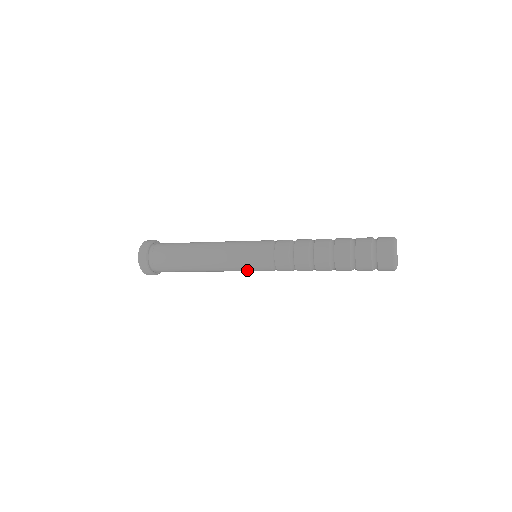
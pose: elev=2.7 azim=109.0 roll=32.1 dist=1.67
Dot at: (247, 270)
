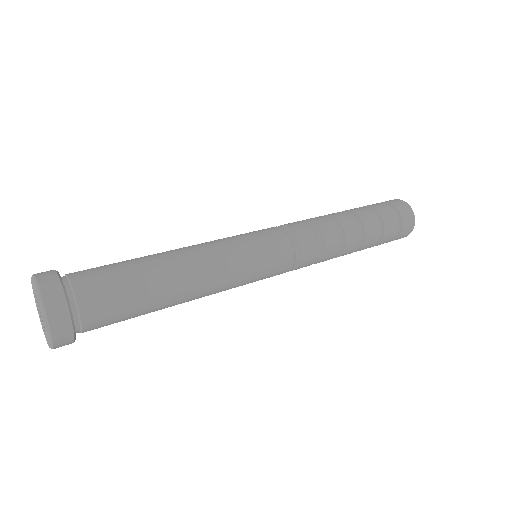
Dot at: (258, 274)
